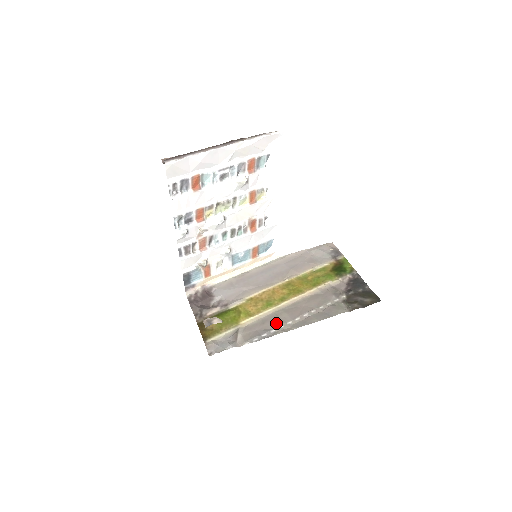
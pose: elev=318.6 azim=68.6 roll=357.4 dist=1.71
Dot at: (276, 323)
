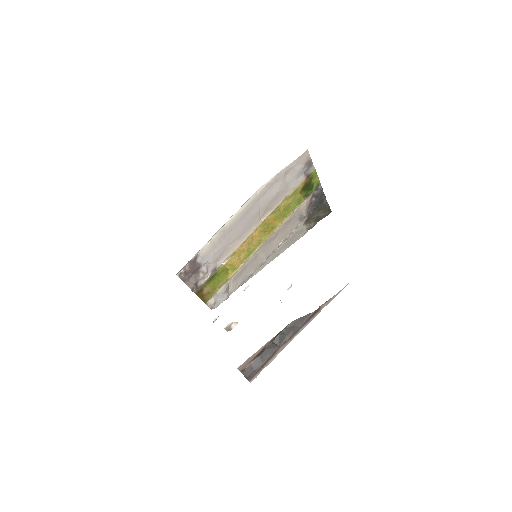
Dot at: (255, 266)
